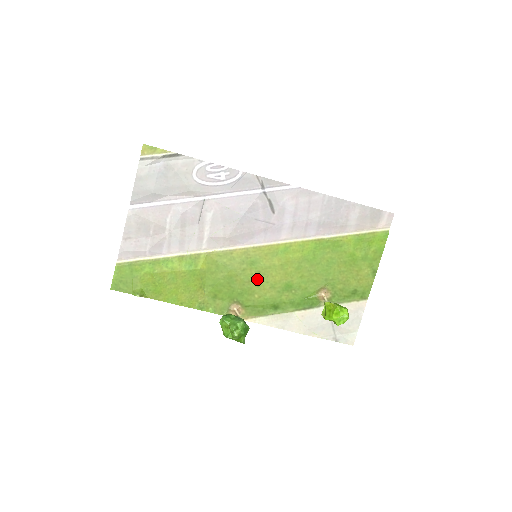
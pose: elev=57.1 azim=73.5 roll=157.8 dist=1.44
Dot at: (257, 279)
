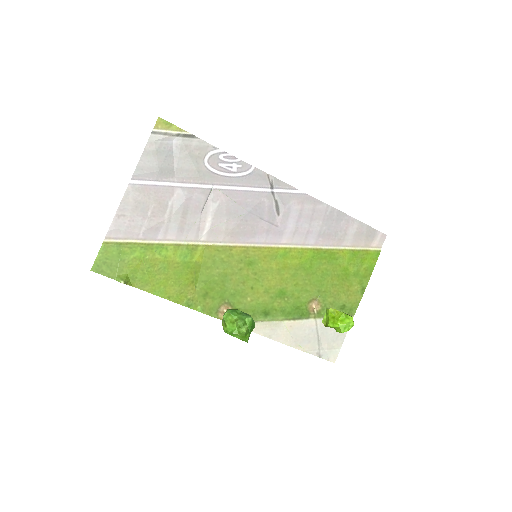
Dot at: (252, 281)
